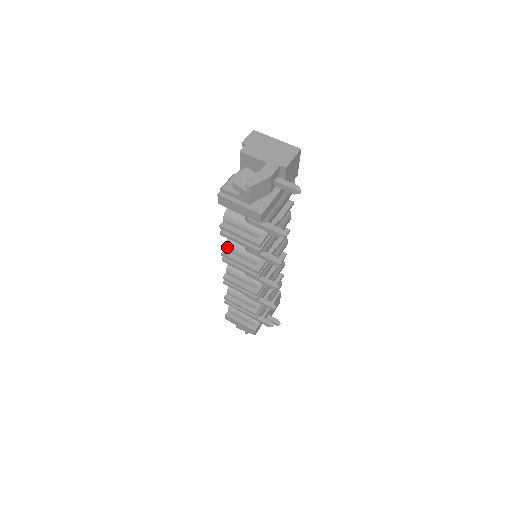
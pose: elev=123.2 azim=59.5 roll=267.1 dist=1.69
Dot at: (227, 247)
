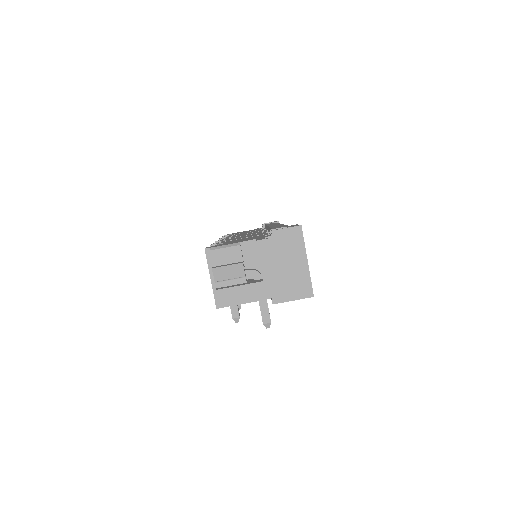
Dot at: occluded
